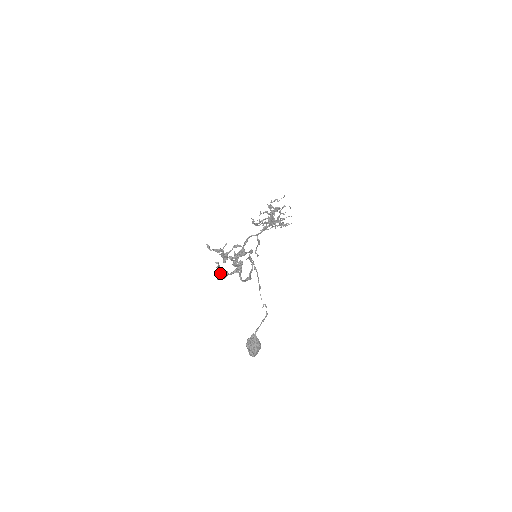
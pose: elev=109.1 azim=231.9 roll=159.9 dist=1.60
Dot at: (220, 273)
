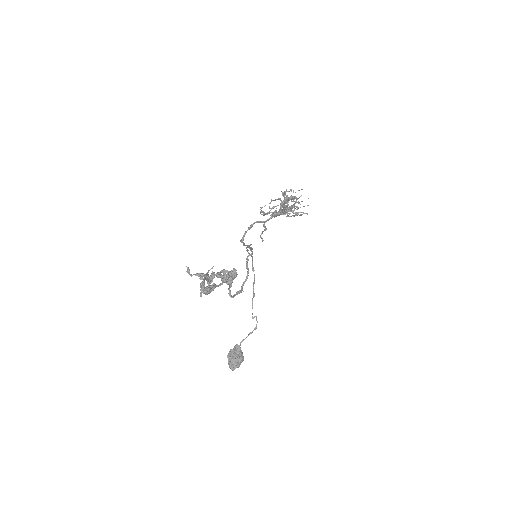
Dot at: (204, 289)
